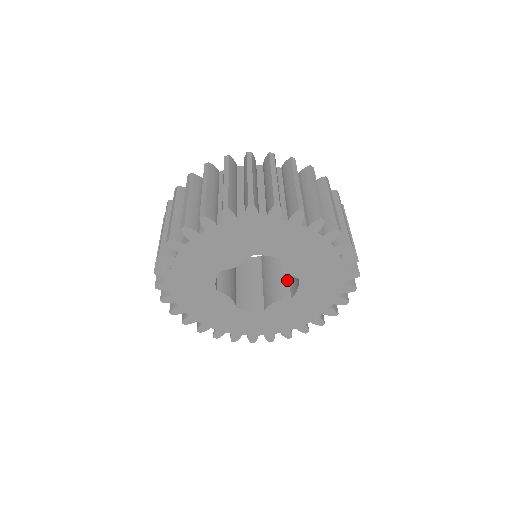
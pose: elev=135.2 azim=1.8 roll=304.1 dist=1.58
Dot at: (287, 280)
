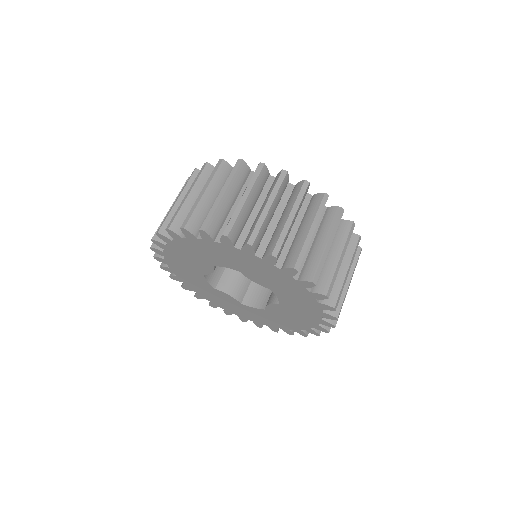
Dot at: (249, 283)
